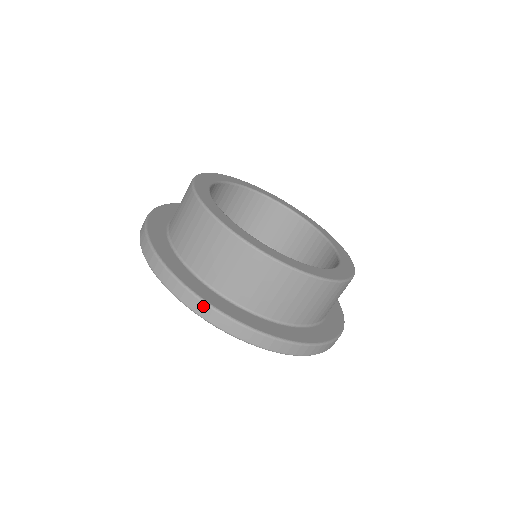
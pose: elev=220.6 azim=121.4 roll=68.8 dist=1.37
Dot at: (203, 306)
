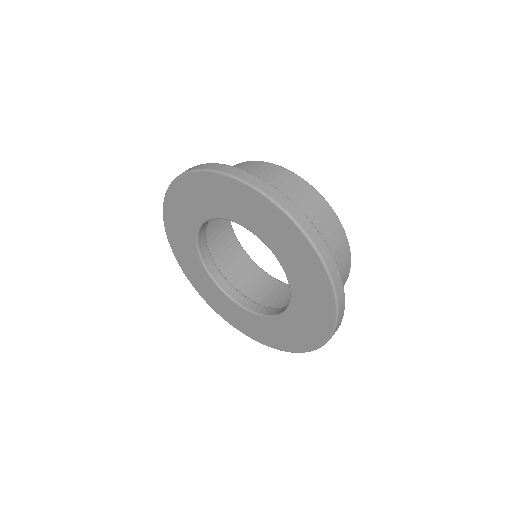
Dot at: (243, 172)
